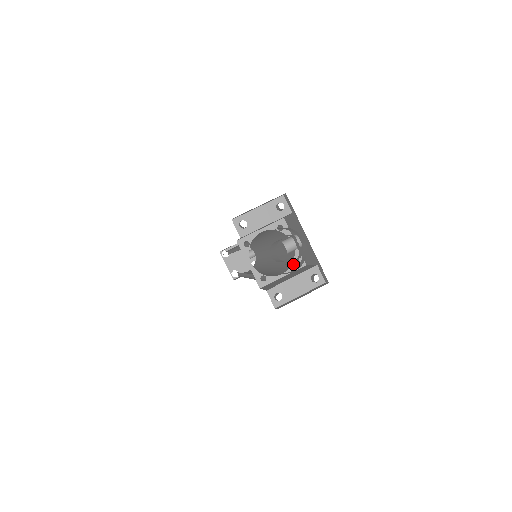
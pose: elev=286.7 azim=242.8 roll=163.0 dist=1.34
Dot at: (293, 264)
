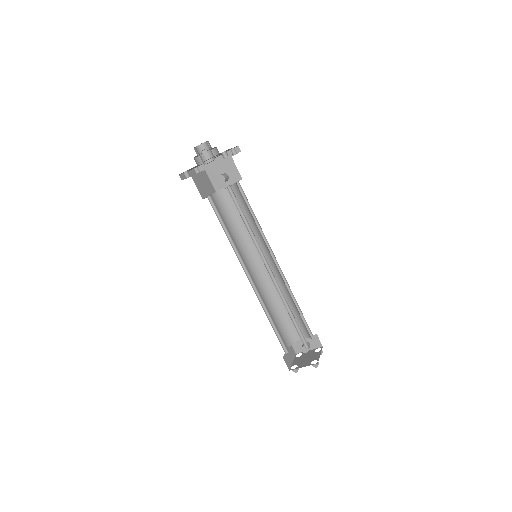
Dot at: (236, 183)
